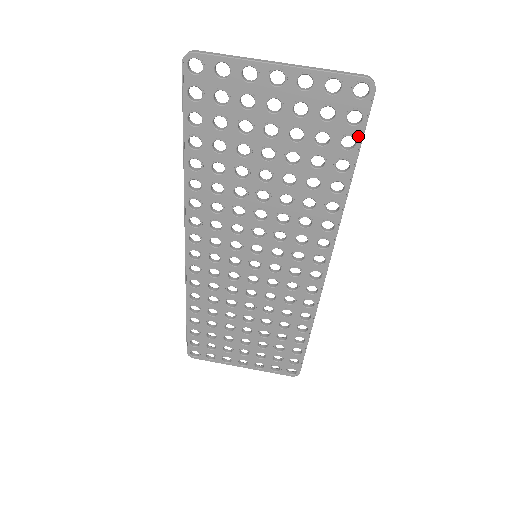
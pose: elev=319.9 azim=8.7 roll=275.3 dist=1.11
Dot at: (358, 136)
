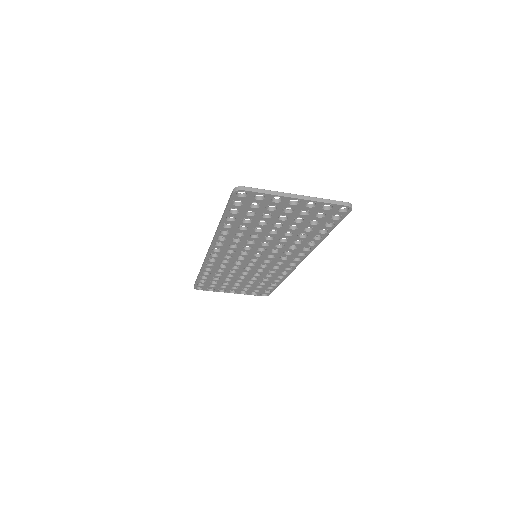
Dot at: (336, 223)
